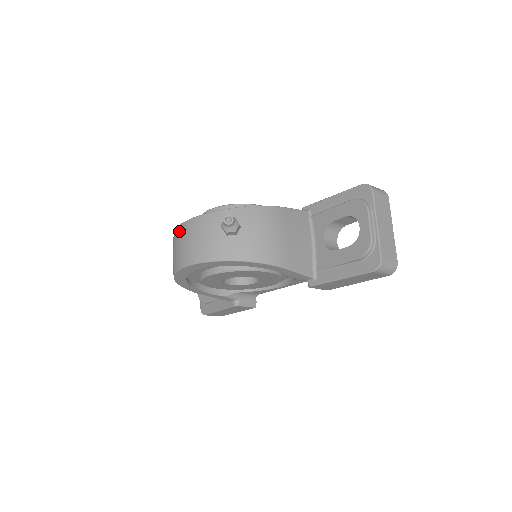
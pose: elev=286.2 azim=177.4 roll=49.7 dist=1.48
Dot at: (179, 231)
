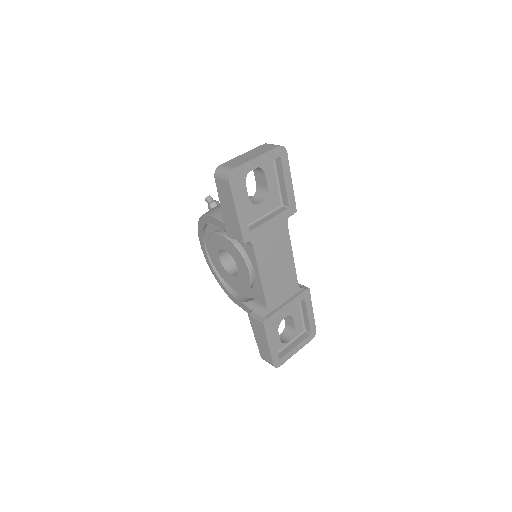
Dot at: occluded
